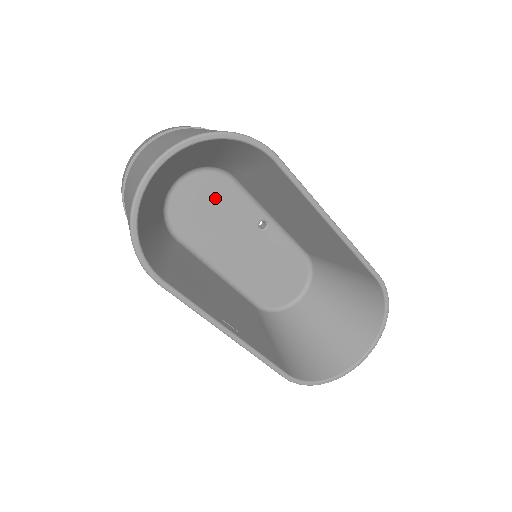
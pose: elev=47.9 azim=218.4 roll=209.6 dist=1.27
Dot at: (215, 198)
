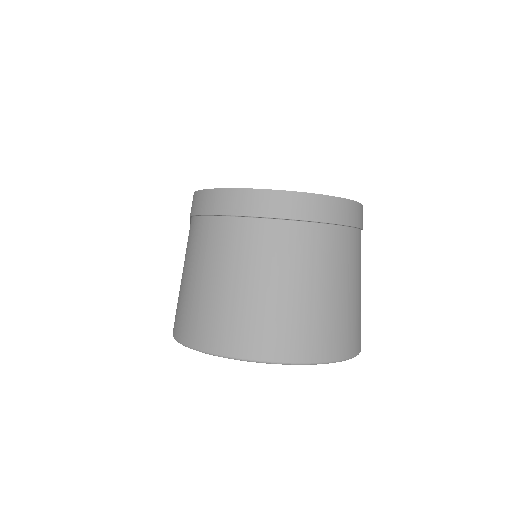
Dot at: occluded
